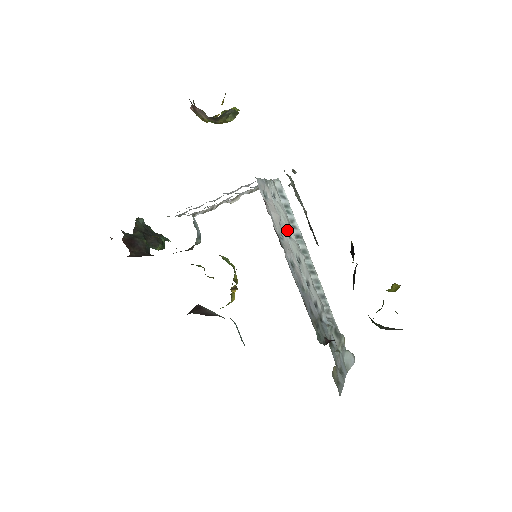
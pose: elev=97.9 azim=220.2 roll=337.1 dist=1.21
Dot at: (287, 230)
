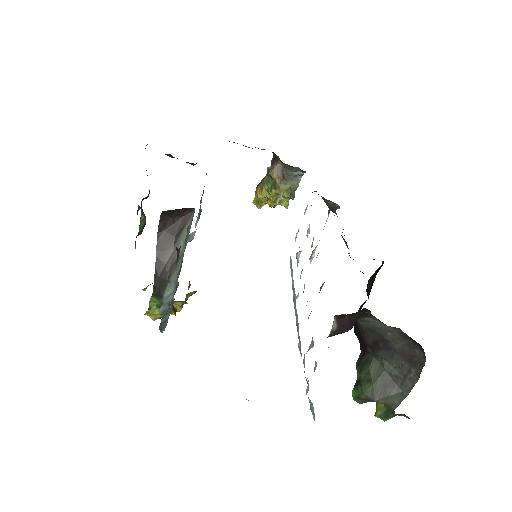
Dot at: (298, 260)
